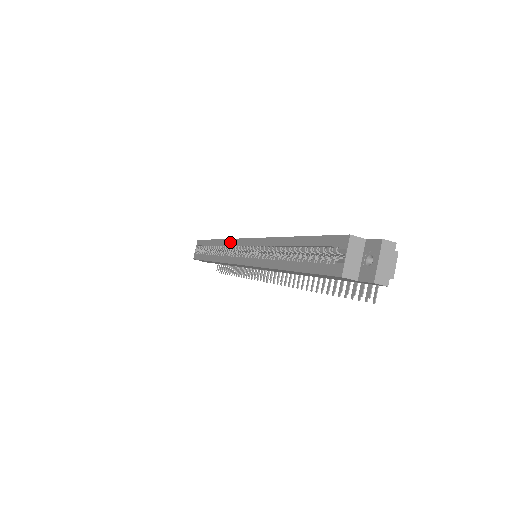
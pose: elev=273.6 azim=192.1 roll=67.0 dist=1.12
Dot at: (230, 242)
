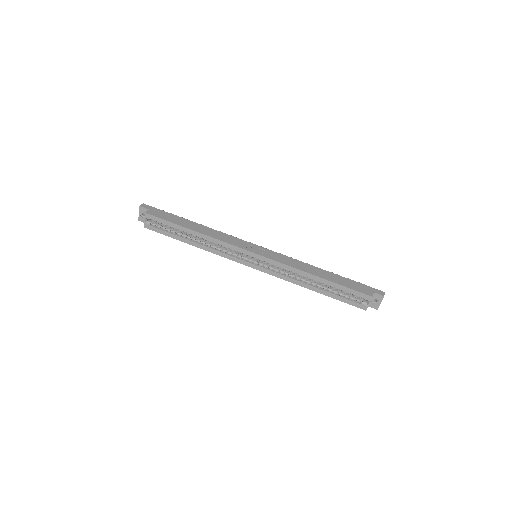
Dot at: (229, 246)
